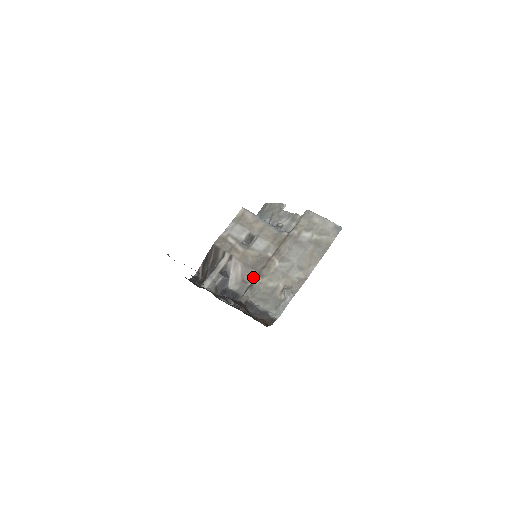
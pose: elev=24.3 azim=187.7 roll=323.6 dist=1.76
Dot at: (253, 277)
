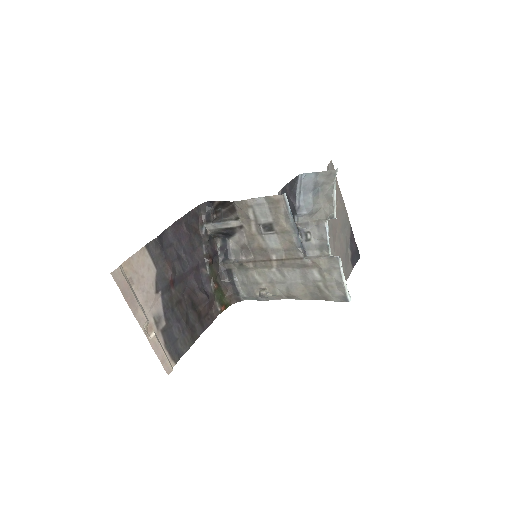
Dot at: (249, 257)
